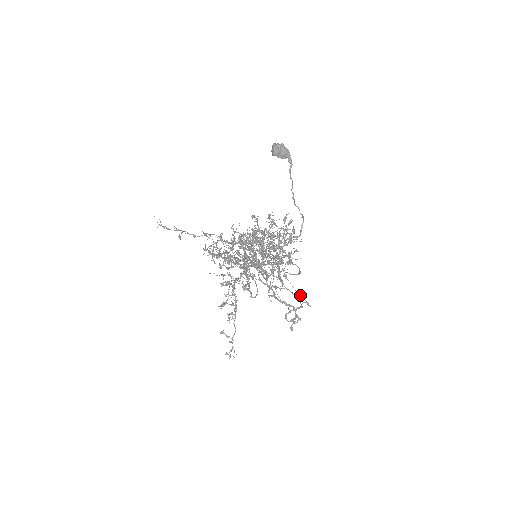
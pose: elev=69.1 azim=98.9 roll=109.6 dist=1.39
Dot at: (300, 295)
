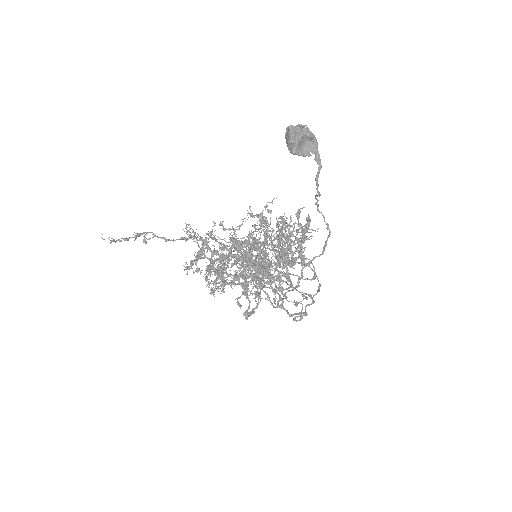
Dot at: occluded
